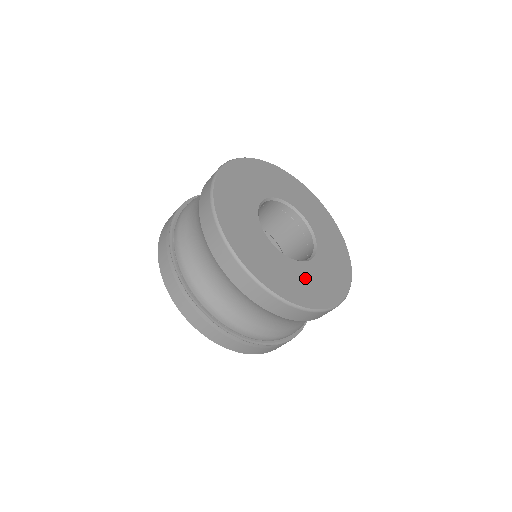
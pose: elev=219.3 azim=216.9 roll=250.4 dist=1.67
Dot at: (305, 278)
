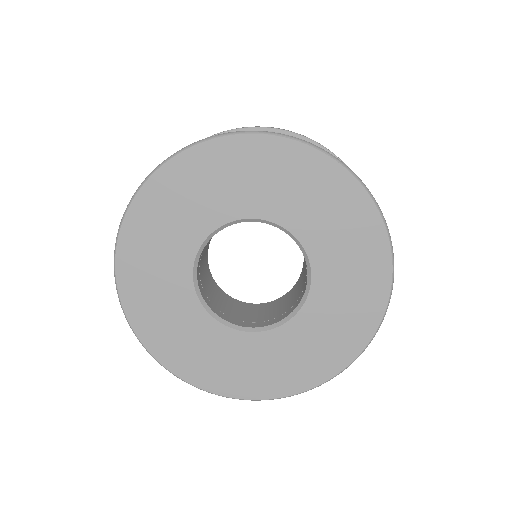
Dot at: (259, 357)
